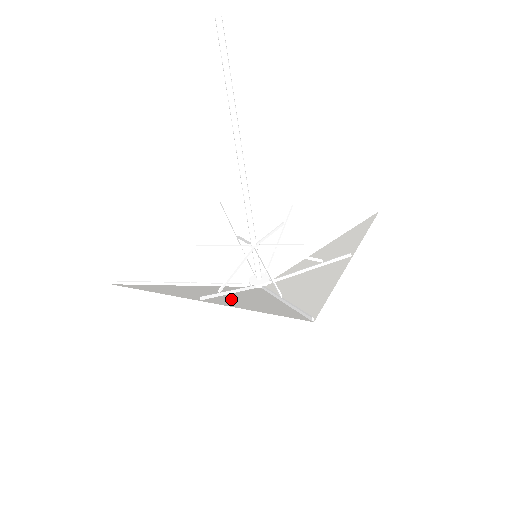
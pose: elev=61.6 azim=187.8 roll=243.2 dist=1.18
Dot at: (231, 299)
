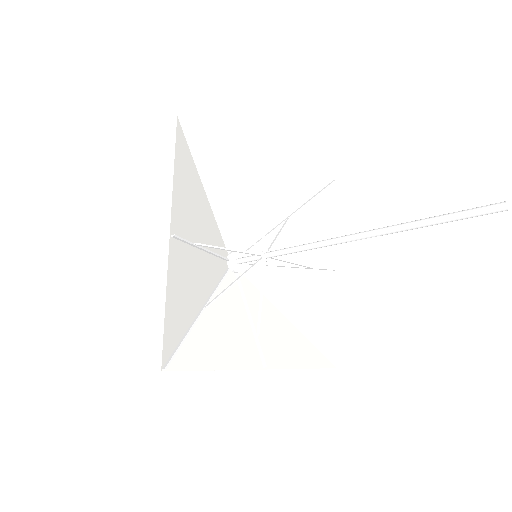
Dot at: (268, 342)
